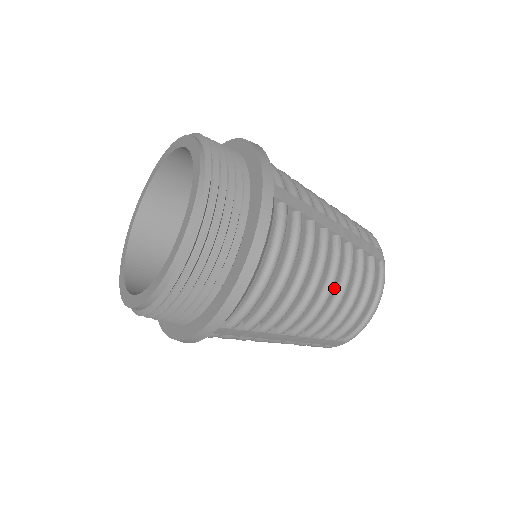
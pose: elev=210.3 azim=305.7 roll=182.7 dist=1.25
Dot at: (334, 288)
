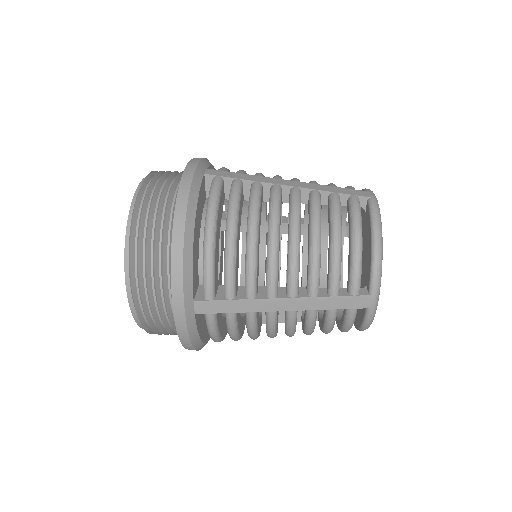
Dot at: (303, 326)
